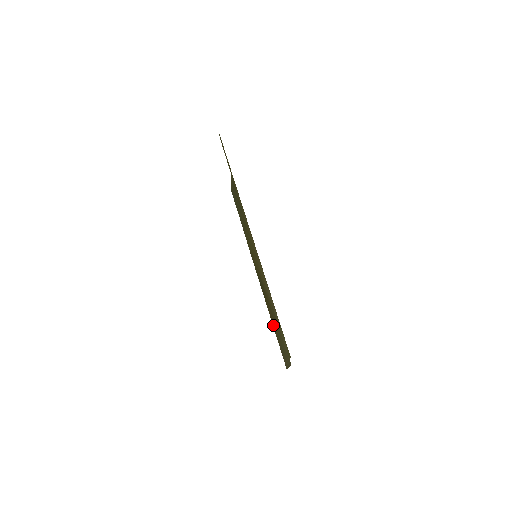
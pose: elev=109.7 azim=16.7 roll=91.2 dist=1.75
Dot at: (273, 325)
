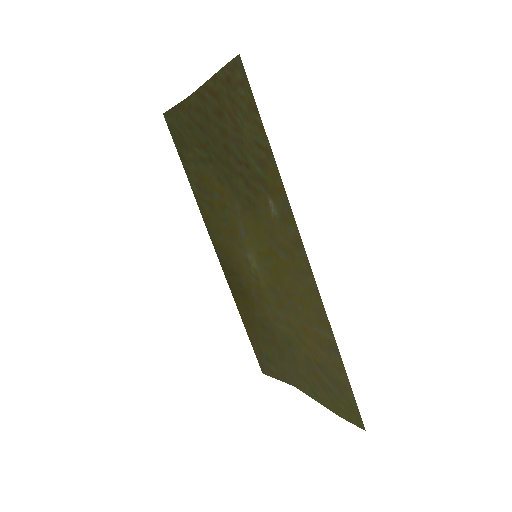
Dot at: (246, 323)
